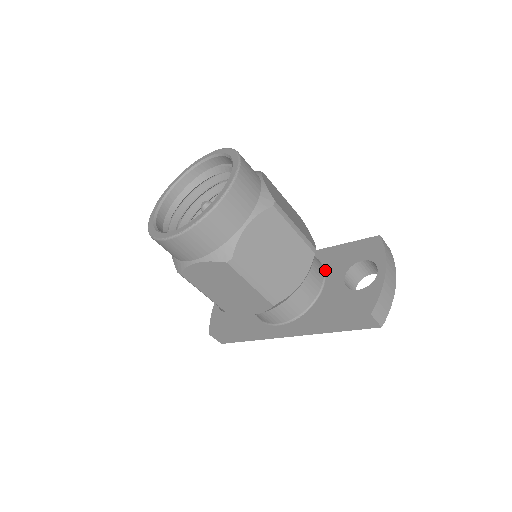
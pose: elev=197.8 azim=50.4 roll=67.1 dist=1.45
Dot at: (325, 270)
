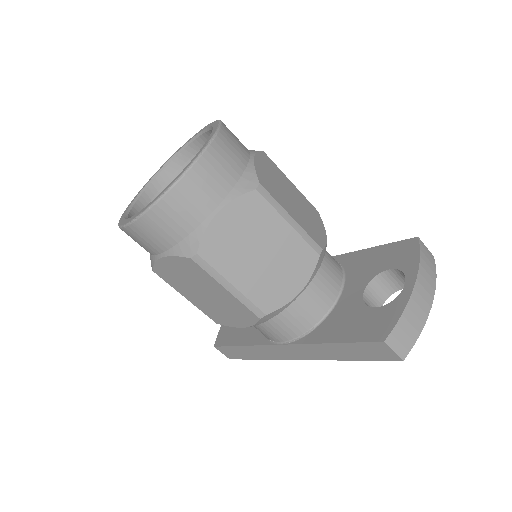
Dot at: (345, 279)
